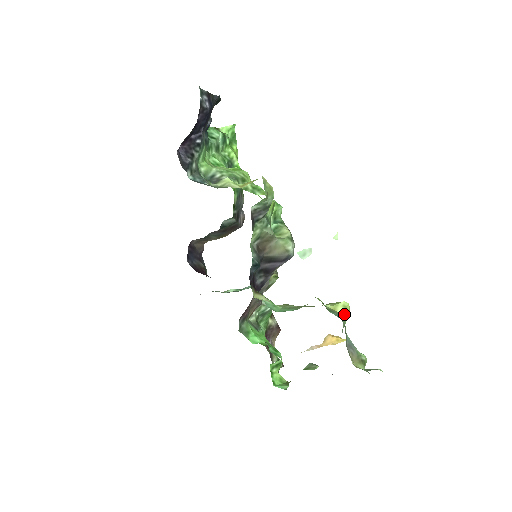
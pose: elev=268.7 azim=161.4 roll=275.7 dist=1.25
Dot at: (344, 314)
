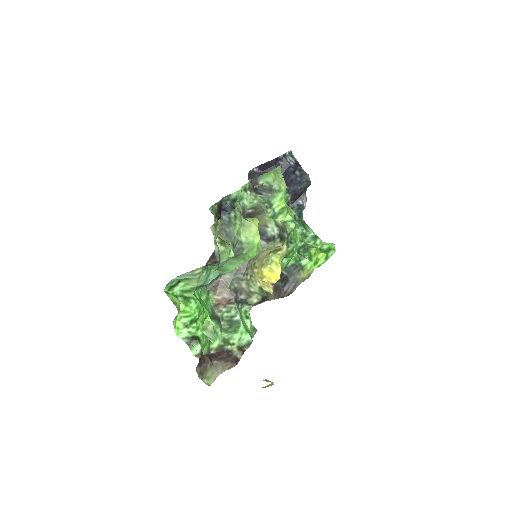
Dot at: (247, 220)
